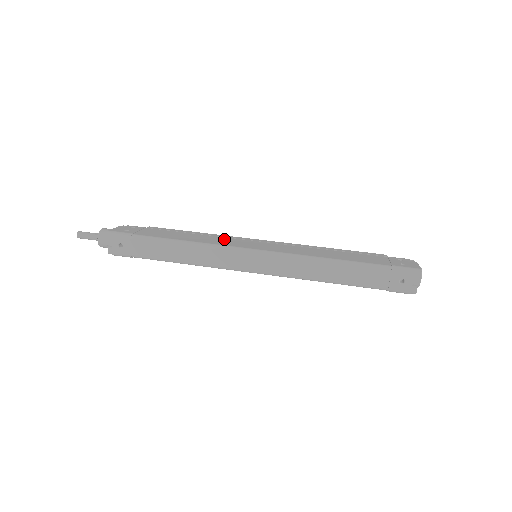
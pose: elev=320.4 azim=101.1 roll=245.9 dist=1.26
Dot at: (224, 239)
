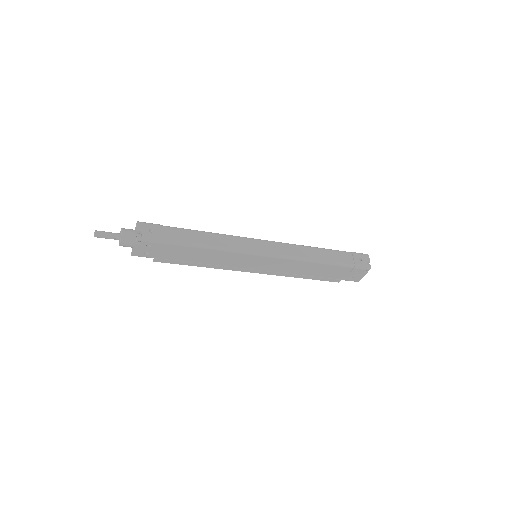
Dot at: occluded
